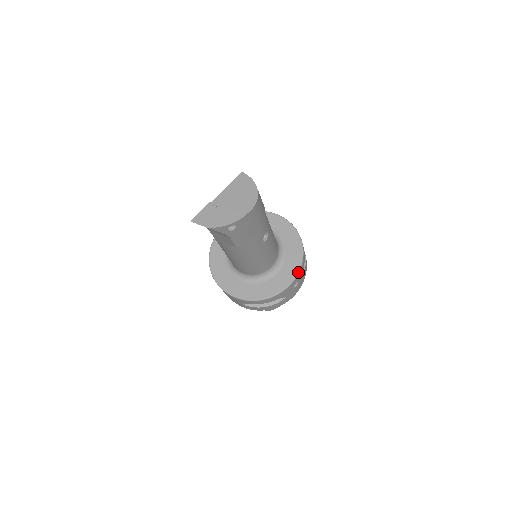
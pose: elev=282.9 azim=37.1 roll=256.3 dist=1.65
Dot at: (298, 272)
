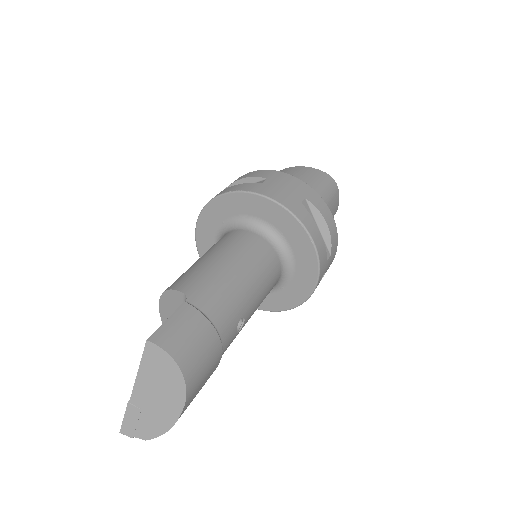
Dot at: (317, 280)
